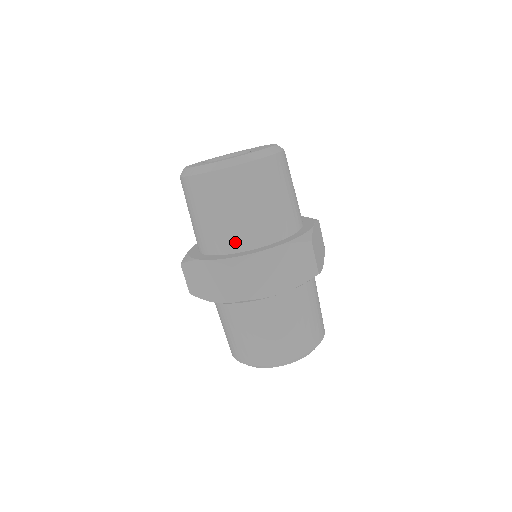
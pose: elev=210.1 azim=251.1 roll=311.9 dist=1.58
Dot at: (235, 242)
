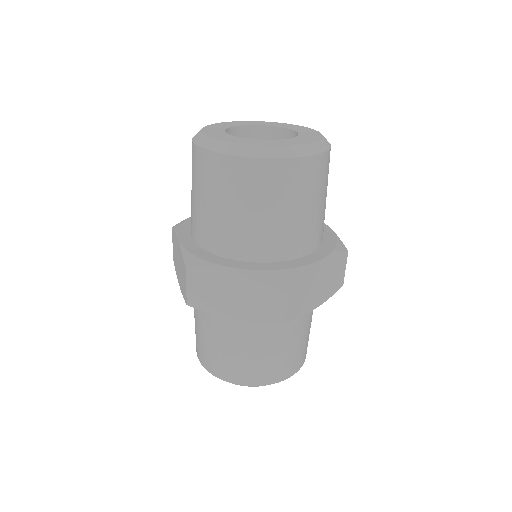
Dot at: (281, 249)
